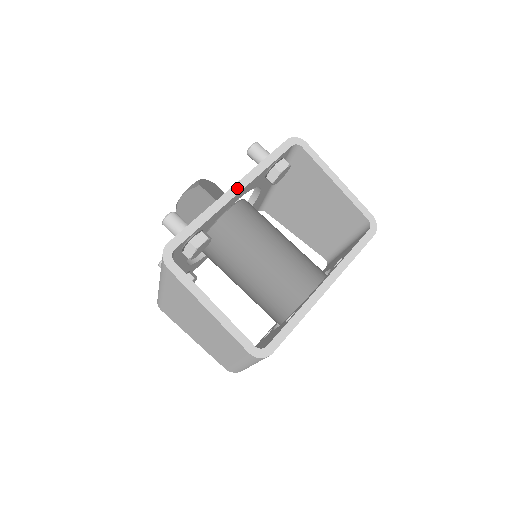
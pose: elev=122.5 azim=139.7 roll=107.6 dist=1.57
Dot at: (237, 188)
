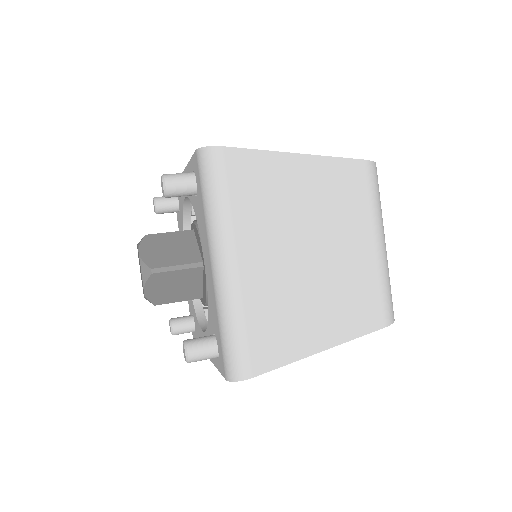
Dot at: occluded
